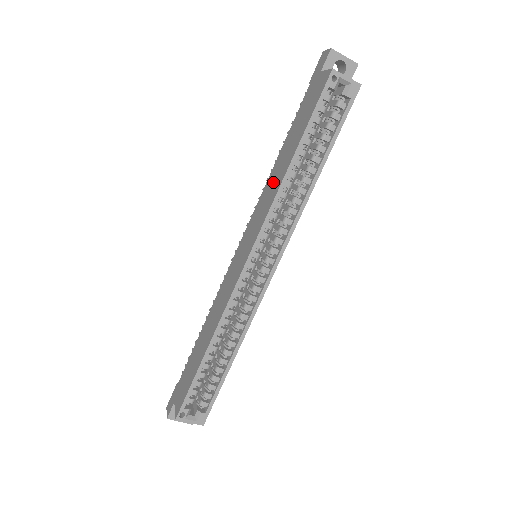
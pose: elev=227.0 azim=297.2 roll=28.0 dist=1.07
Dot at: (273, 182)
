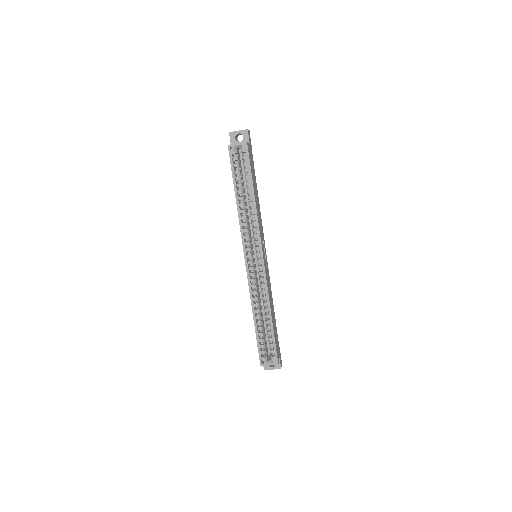
Dot at: occluded
